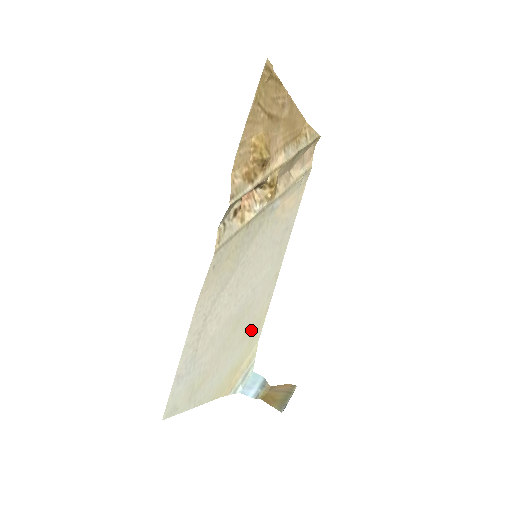
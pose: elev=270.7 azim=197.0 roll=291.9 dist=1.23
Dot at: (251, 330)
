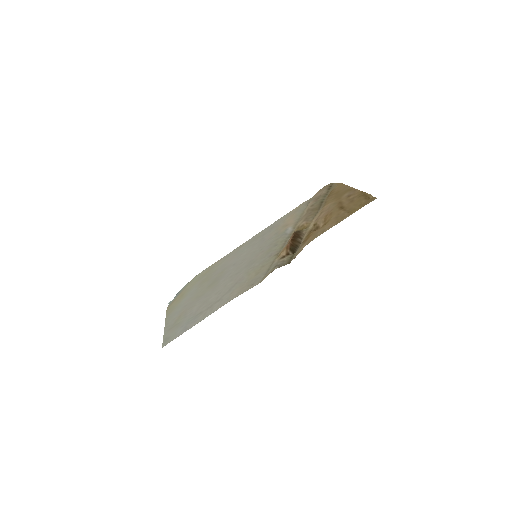
Dot at: (206, 276)
